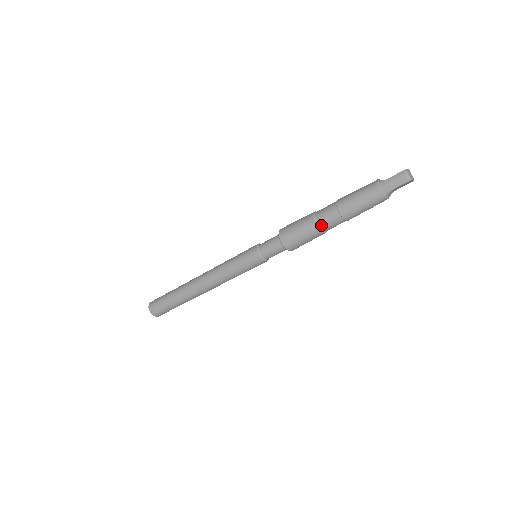
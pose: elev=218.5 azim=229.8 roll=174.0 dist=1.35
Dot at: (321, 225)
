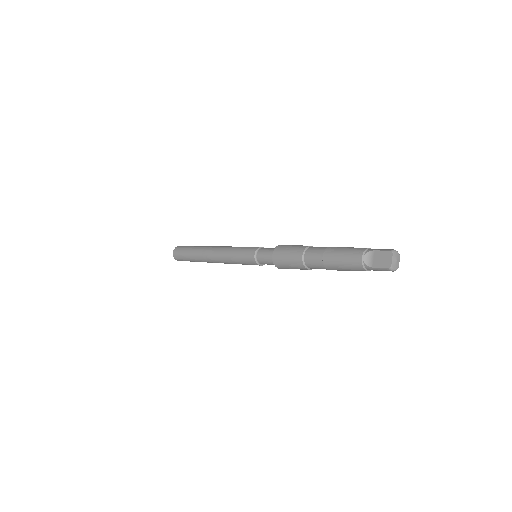
Dot at: occluded
